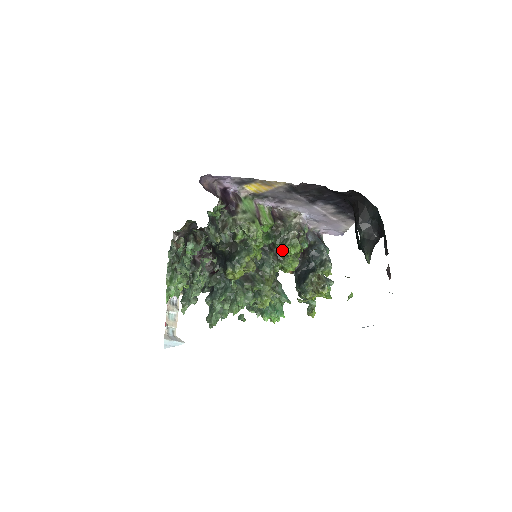
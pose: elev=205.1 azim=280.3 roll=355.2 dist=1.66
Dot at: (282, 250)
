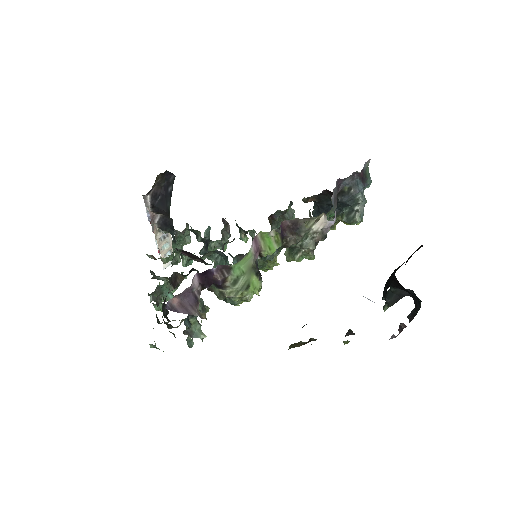
Dot at: (290, 258)
